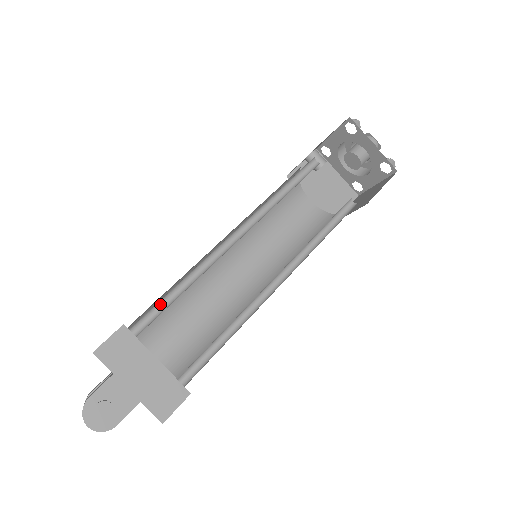
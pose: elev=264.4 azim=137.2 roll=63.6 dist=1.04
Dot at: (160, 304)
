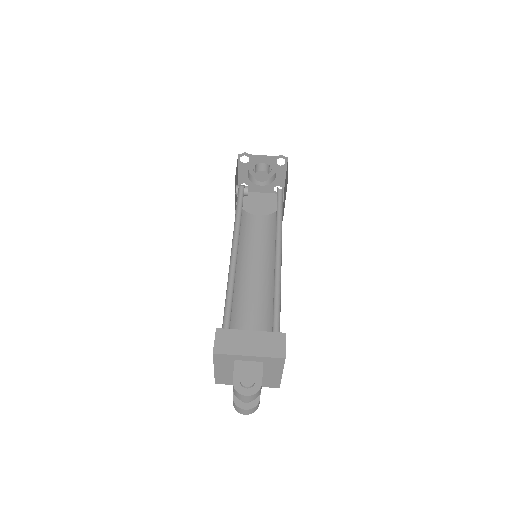
Dot at: (226, 310)
